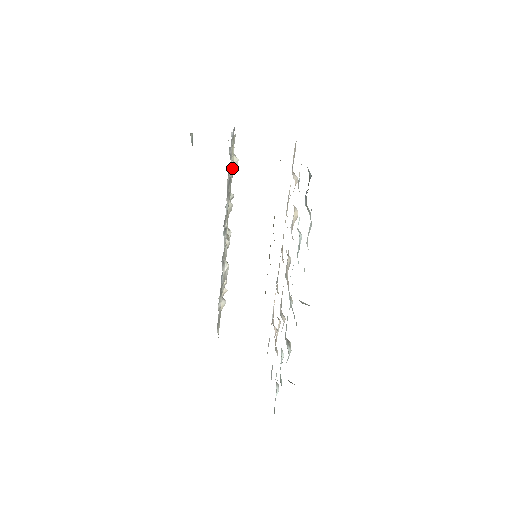
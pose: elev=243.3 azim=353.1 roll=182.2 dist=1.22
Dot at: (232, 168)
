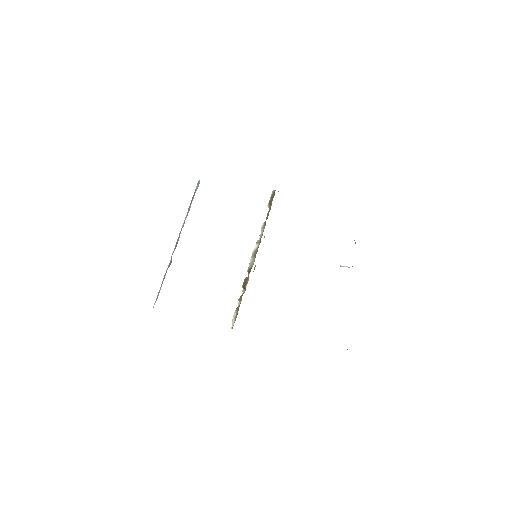
Dot at: occluded
